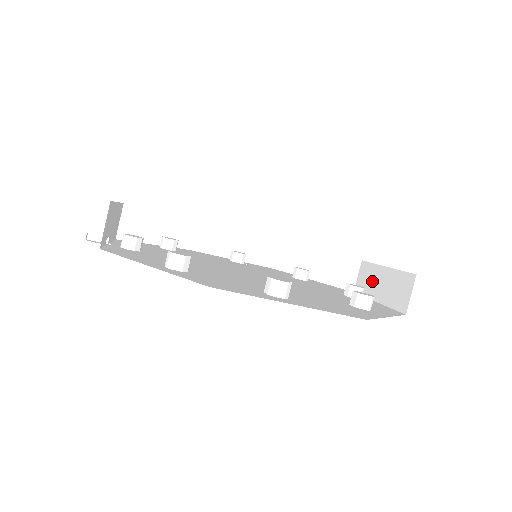
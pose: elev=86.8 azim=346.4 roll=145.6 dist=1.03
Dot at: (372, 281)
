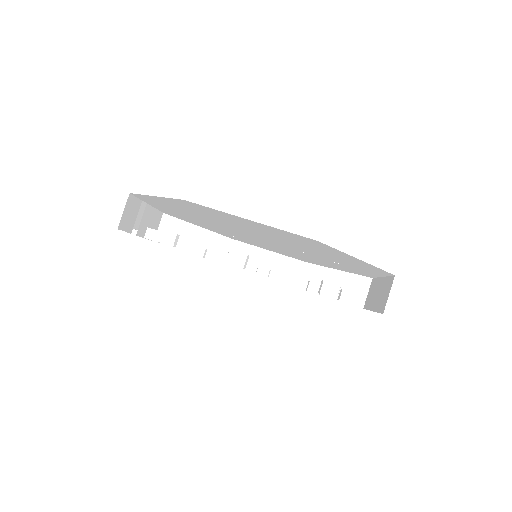
Dot at: (373, 293)
